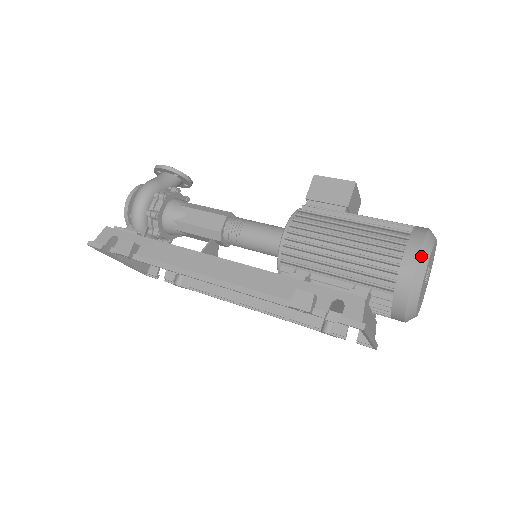
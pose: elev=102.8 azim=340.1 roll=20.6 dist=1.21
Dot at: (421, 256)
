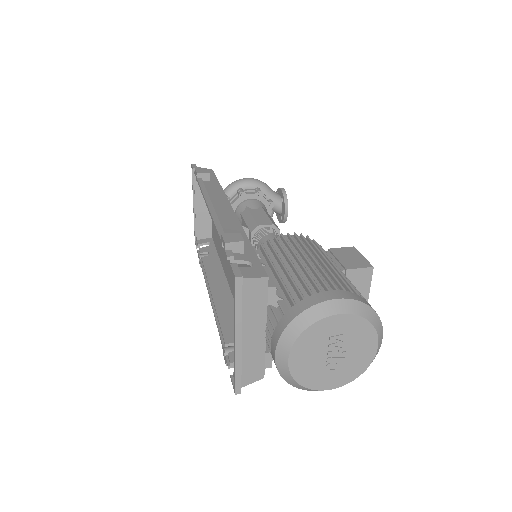
Dot at: (344, 302)
